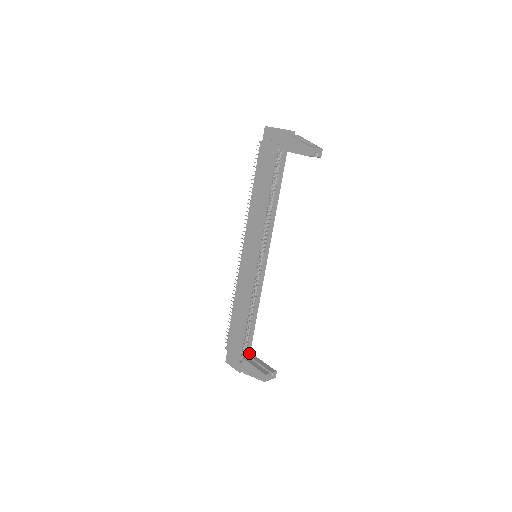
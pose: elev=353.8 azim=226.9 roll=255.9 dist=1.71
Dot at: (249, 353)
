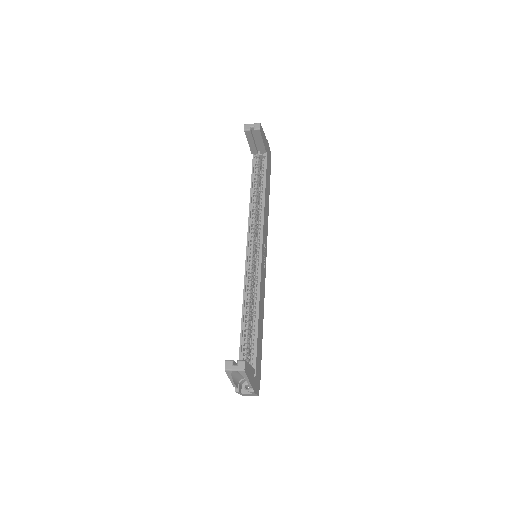
Dot at: occluded
